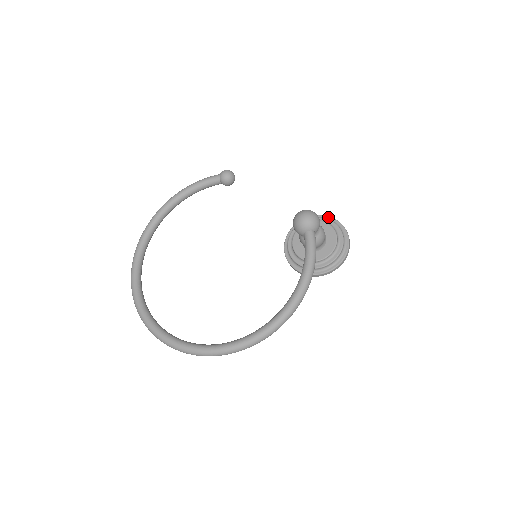
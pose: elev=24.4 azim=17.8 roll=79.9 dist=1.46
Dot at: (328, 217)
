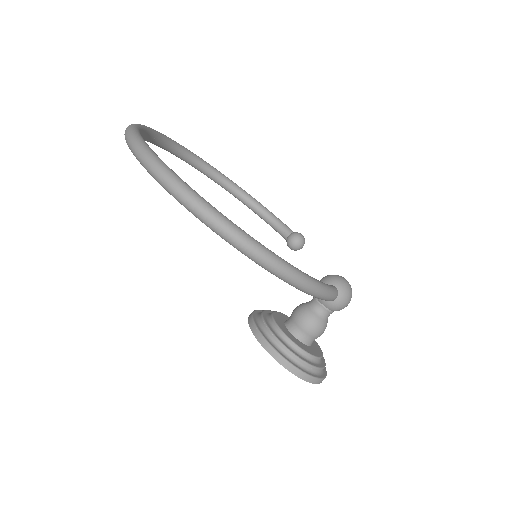
Dot at: occluded
